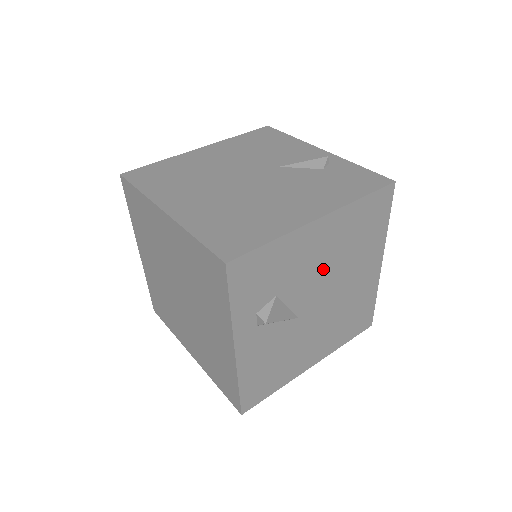
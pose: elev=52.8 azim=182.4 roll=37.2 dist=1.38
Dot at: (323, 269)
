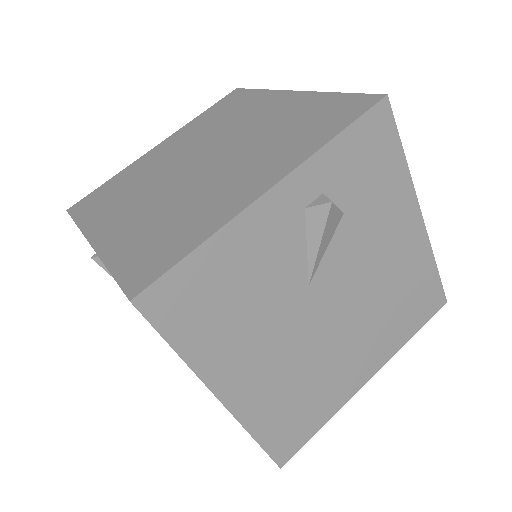
Dot at: (368, 274)
